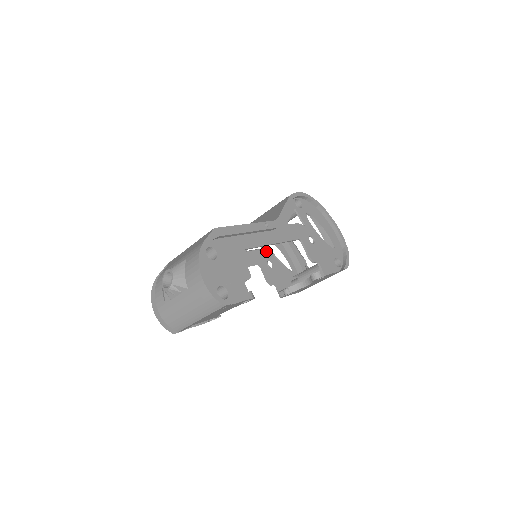
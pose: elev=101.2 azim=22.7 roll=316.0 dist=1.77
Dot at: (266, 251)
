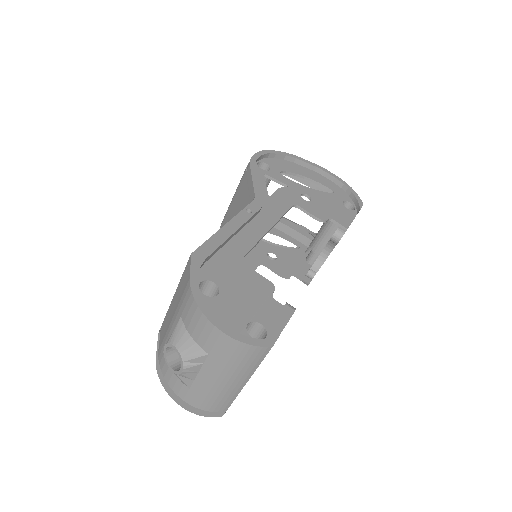
Dot at: (258, 244)
